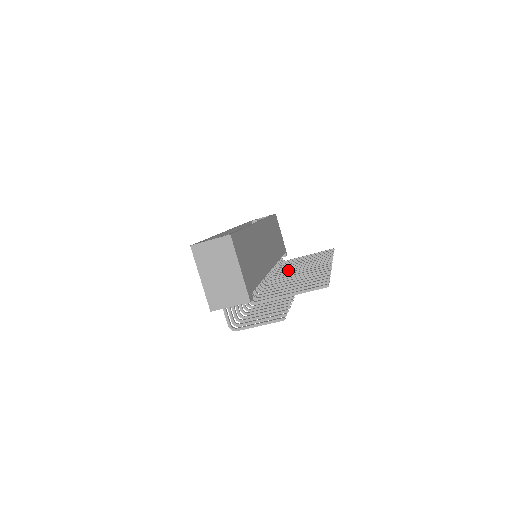
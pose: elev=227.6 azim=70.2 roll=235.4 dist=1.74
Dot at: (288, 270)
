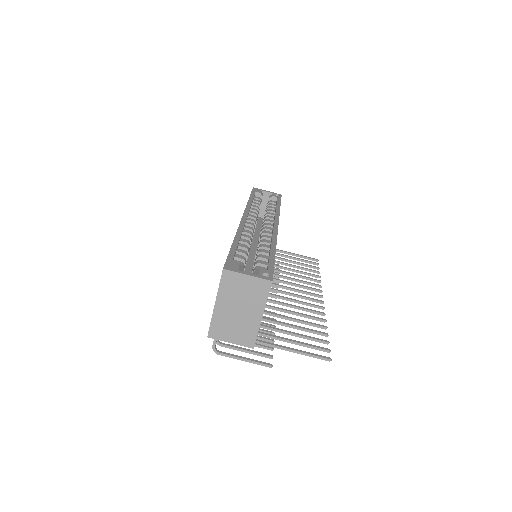
Dot at: occluded
